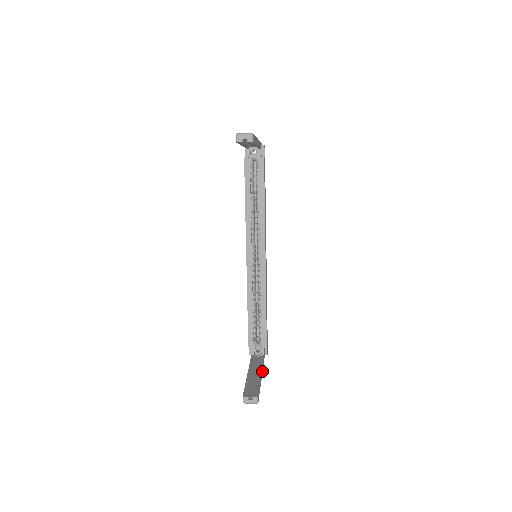
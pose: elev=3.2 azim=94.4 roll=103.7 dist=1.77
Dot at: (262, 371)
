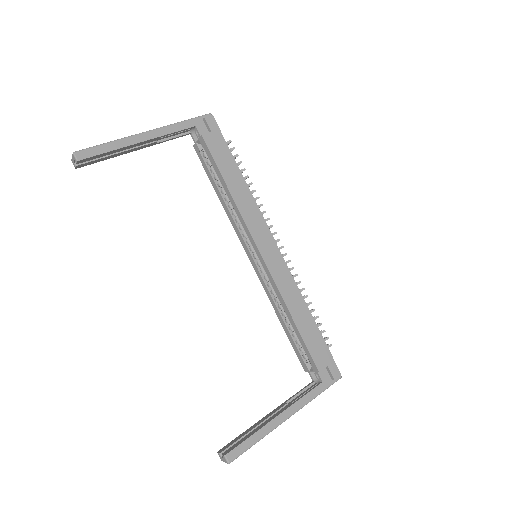
Dot at: (295, 409)
